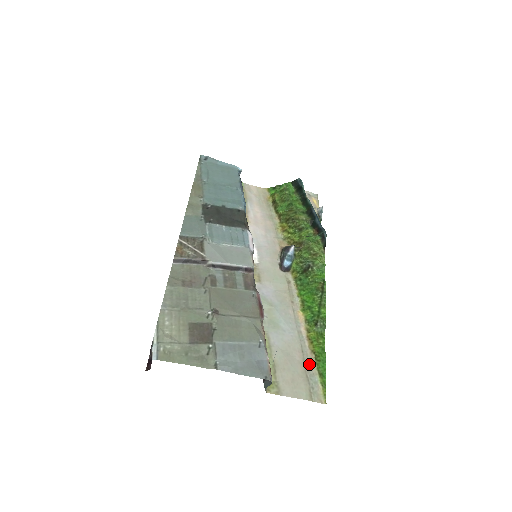
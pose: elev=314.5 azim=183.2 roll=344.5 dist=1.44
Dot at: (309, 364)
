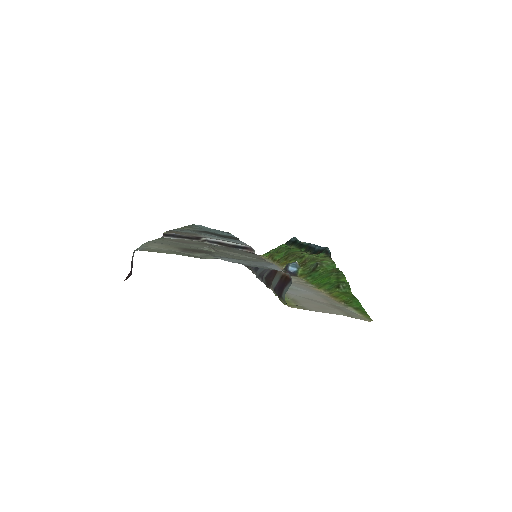
Dot at: (339, 305)
